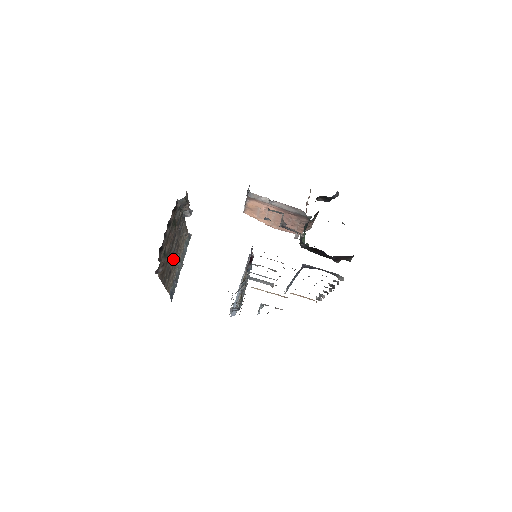
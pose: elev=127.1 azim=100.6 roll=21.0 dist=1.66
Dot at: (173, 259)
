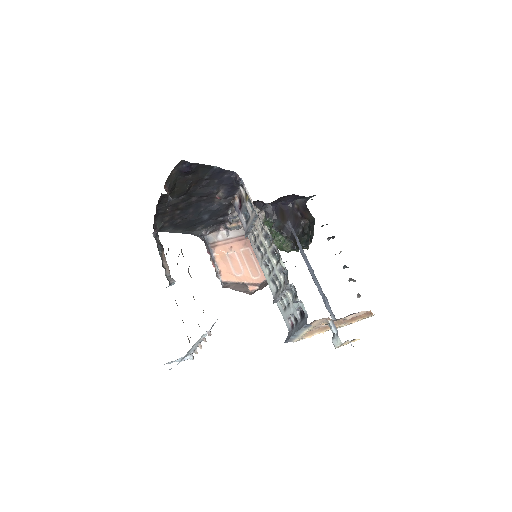
Dot at: occluded
